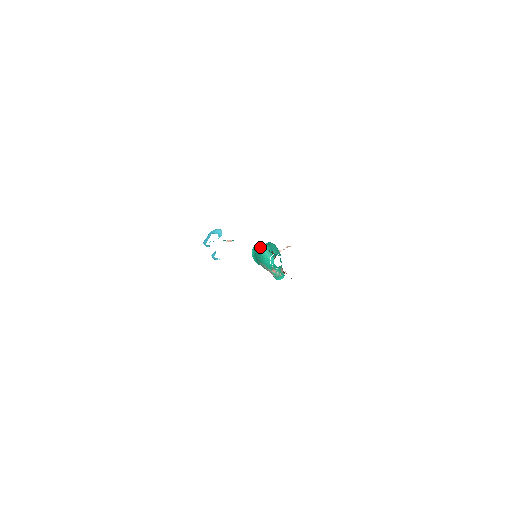
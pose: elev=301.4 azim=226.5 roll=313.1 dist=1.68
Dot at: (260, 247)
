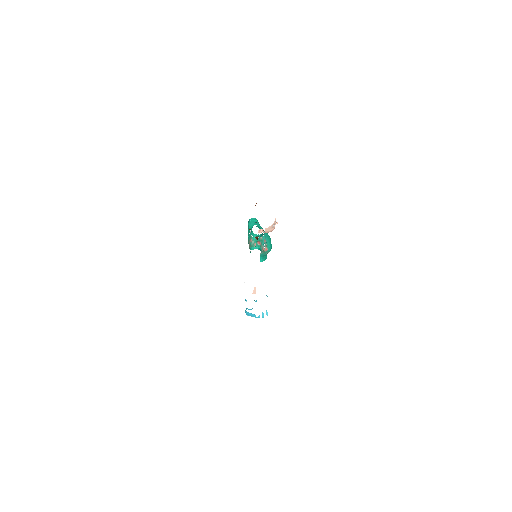
Dot at: occluded
